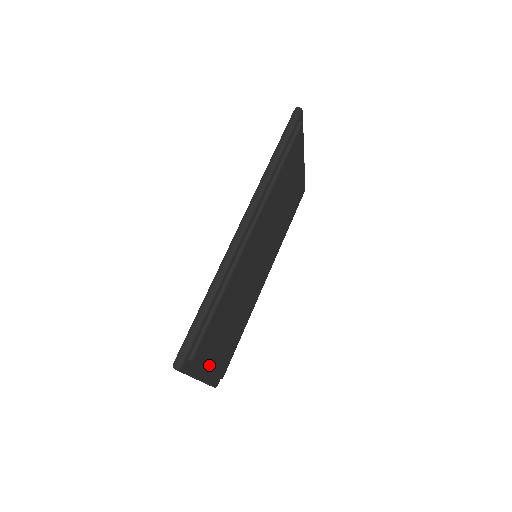
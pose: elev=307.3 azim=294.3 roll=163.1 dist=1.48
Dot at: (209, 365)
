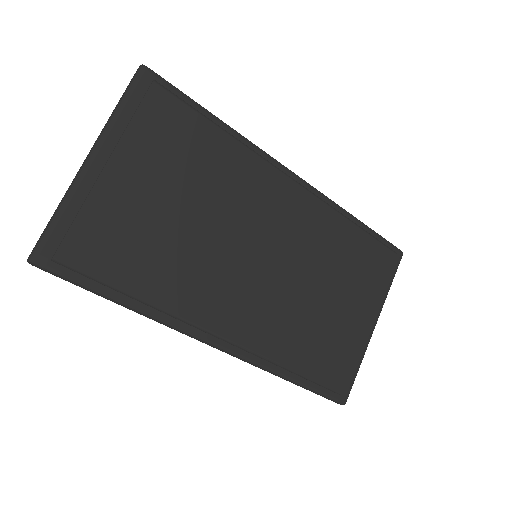
Dot at: (120, 156)
